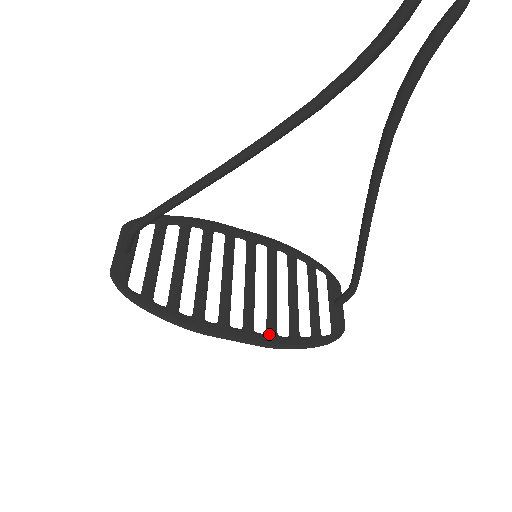
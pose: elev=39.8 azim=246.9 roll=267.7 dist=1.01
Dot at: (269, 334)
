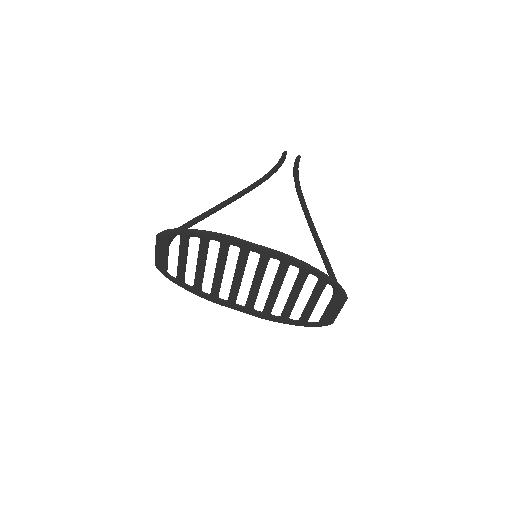
Dot at: (283, 260)
